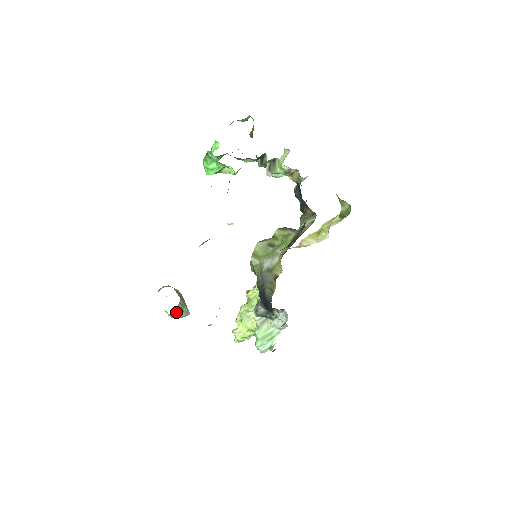
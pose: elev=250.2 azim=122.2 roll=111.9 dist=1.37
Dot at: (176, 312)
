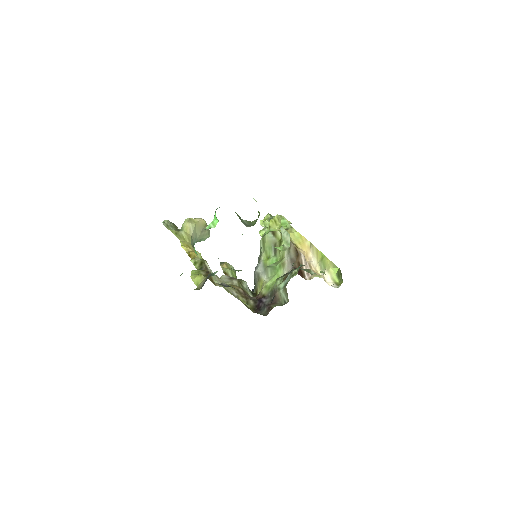
Dot at: occluded
